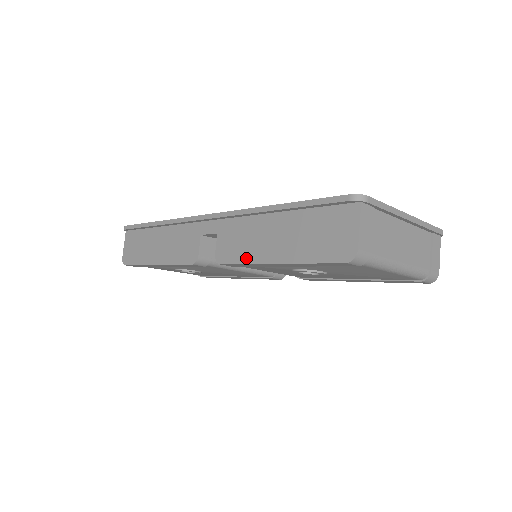
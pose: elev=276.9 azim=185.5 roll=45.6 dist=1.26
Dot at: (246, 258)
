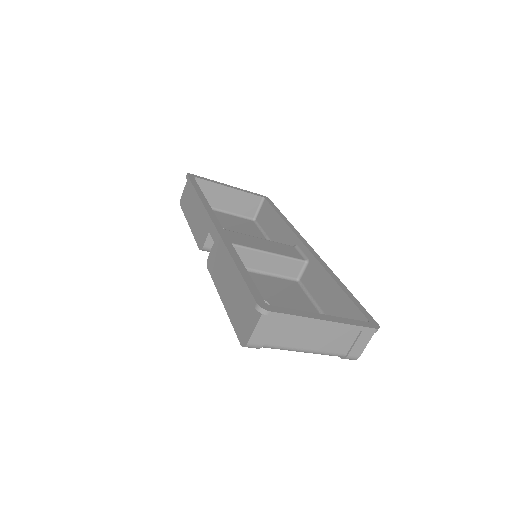
Dot at: (215, 280)
